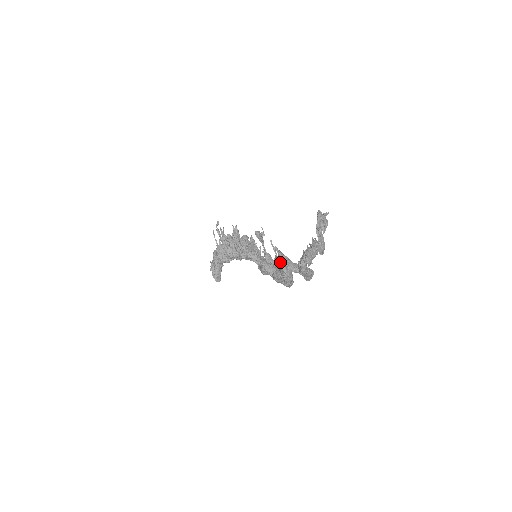
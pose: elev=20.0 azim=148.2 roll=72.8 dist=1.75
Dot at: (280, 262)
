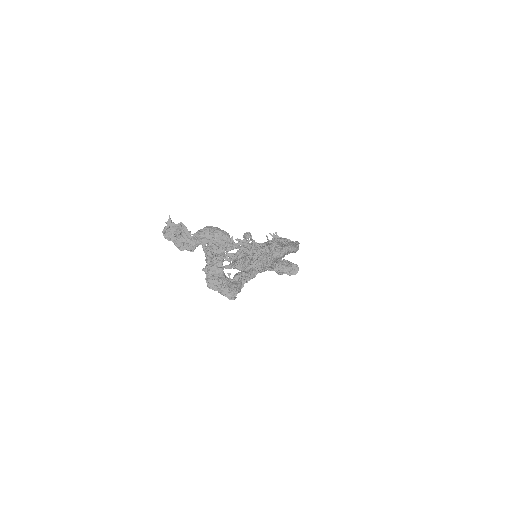
Dot at: occluded
